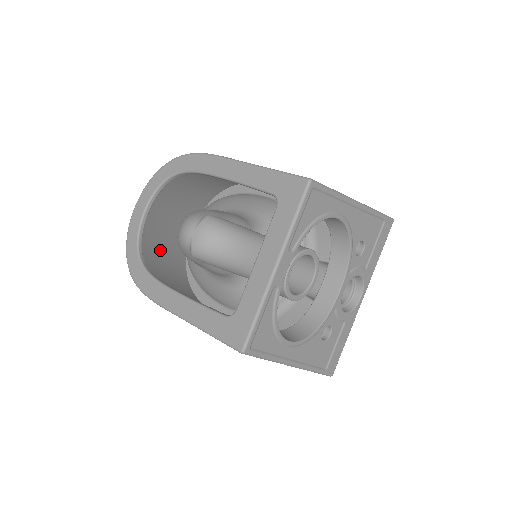
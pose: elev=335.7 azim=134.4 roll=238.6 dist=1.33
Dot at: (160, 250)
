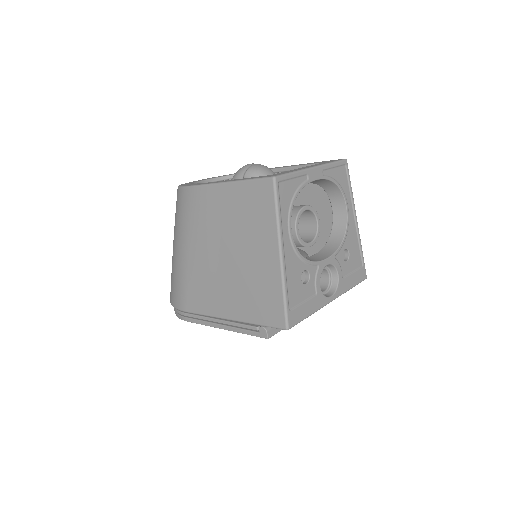
Dot at: occluded
